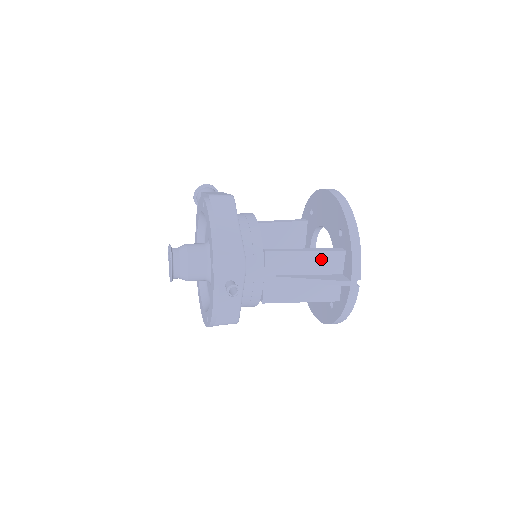
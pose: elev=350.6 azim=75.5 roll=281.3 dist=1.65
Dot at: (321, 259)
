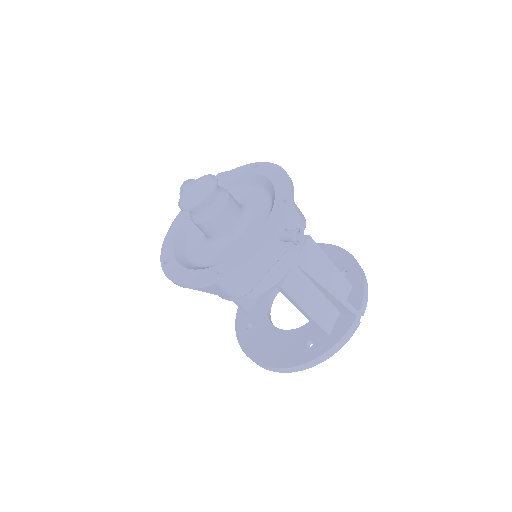
Dot at: (337, 279)
